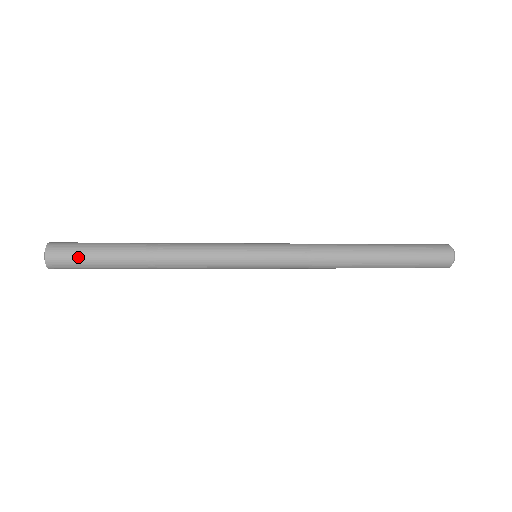
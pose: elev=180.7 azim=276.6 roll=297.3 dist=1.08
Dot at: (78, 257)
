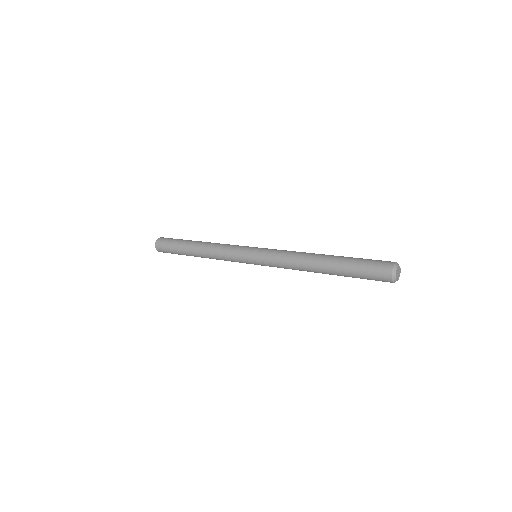
Dot at: (168, 249)
